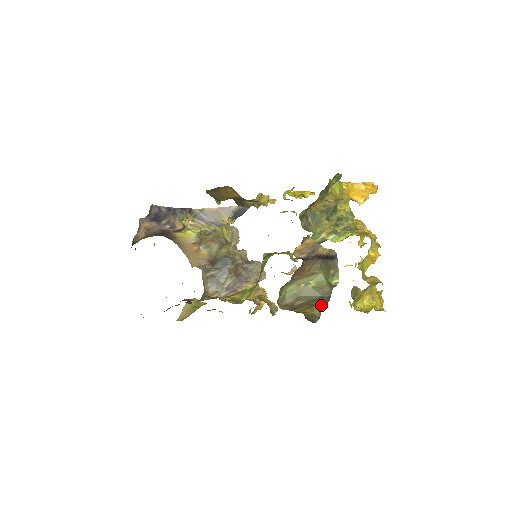
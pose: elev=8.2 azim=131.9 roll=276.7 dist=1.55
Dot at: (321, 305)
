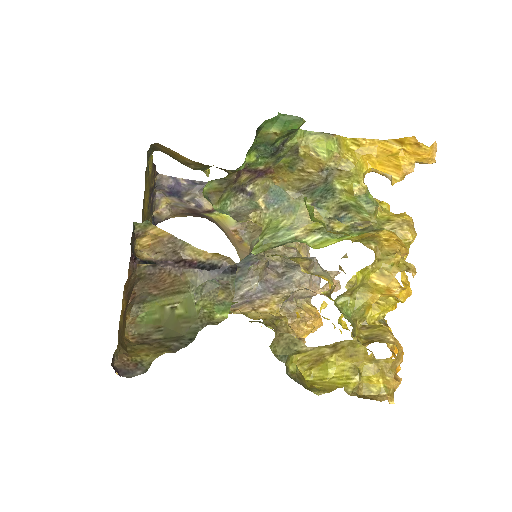
Dot at: (165, 350)
